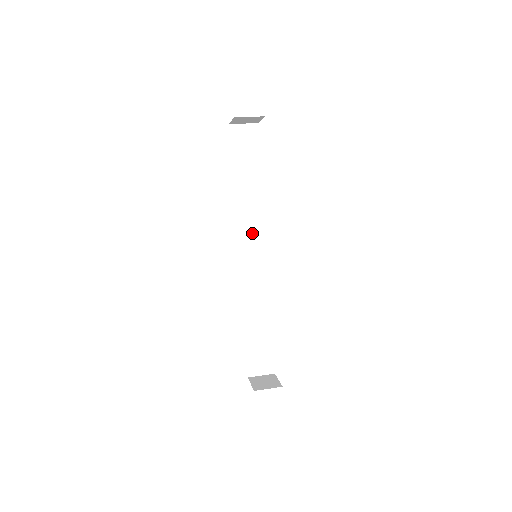
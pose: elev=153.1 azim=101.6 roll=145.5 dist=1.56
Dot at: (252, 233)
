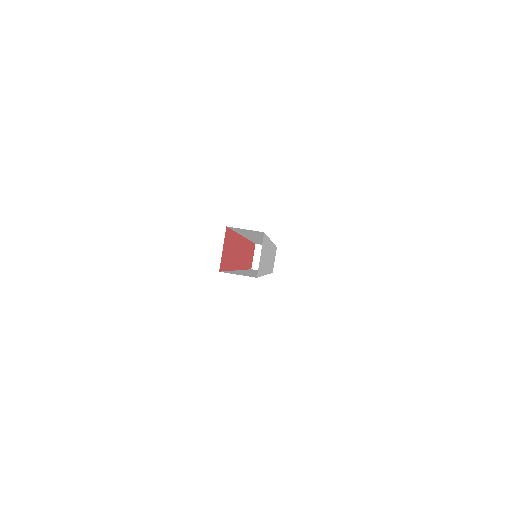
Dot at: (258, 238)
